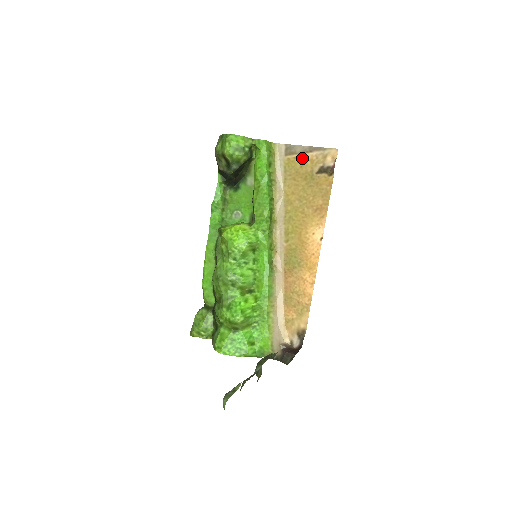
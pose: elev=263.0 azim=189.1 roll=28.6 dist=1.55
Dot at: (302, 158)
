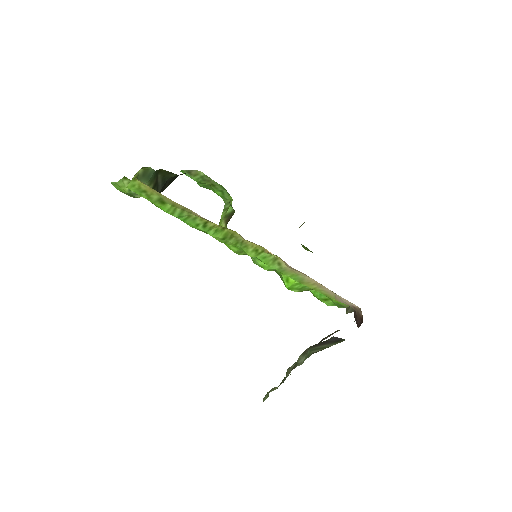
Dot at: occluded
